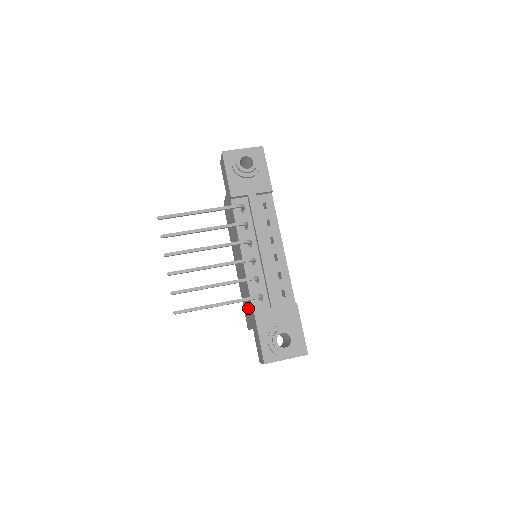
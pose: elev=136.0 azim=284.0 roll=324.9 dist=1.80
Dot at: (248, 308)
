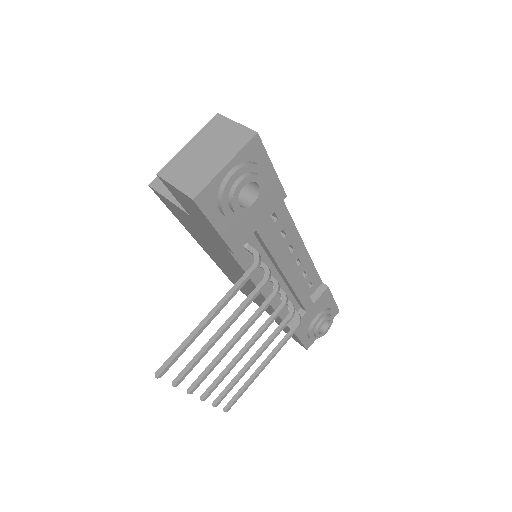
Dot at: (259, 303)
